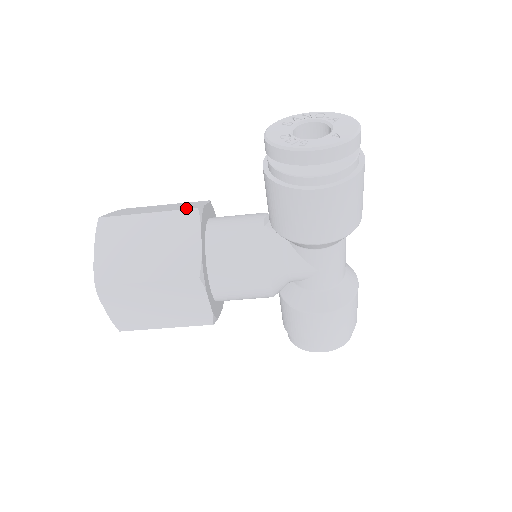
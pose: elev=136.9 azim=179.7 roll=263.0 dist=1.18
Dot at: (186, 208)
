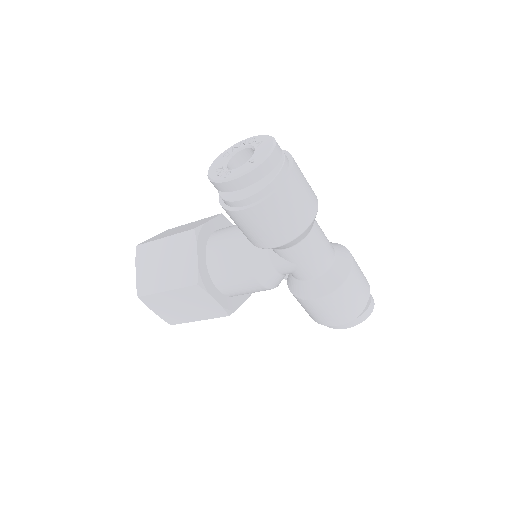
Dot at: (188, 229)
